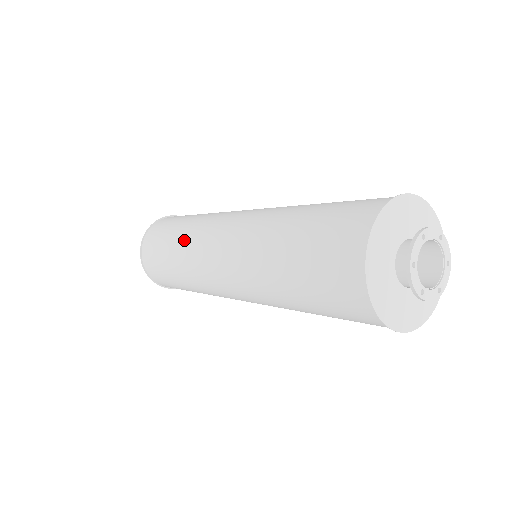
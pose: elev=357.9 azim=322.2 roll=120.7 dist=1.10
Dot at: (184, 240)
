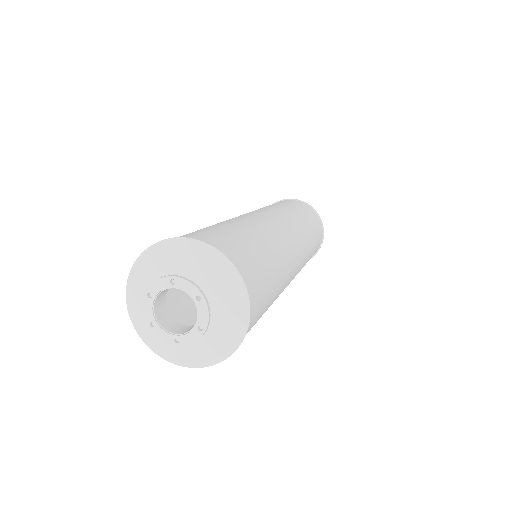
Dot at: occluded
